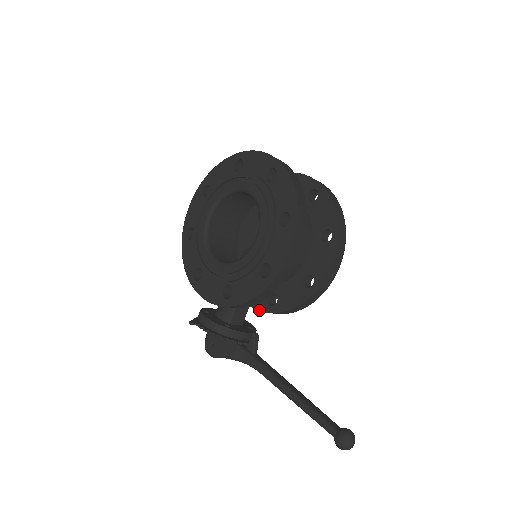
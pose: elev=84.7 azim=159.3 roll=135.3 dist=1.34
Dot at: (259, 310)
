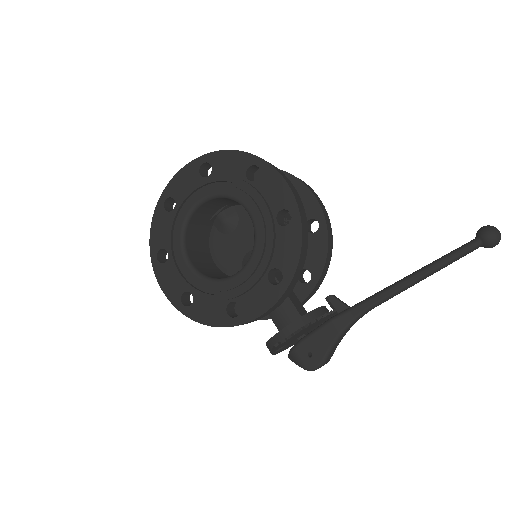
Dot at: (305, 298)
